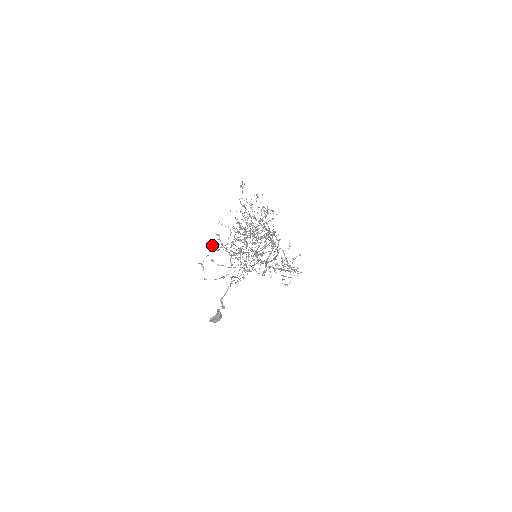
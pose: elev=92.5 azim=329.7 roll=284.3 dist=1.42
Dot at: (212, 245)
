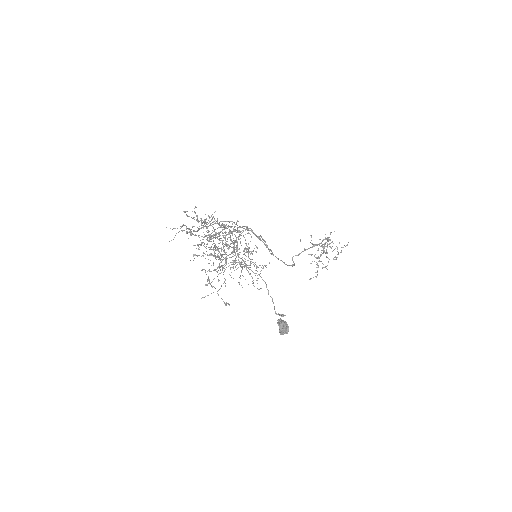
Dot at: (209, 281)
